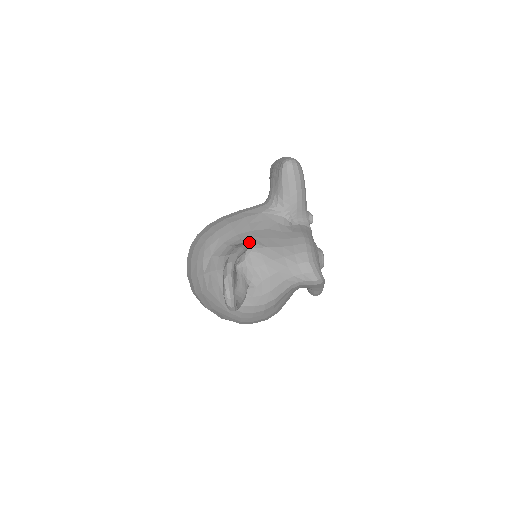
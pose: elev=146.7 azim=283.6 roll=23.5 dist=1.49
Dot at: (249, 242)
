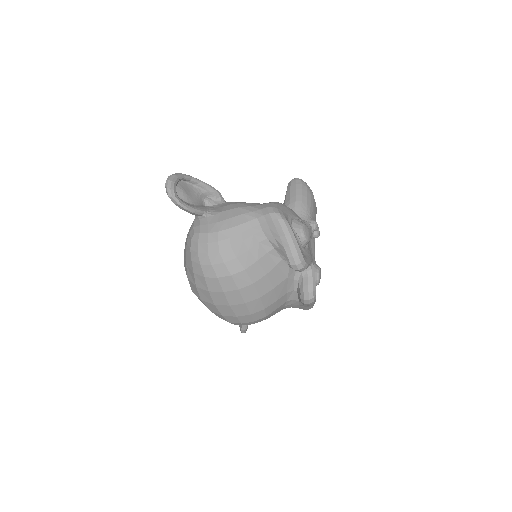
Dot at: occluded
